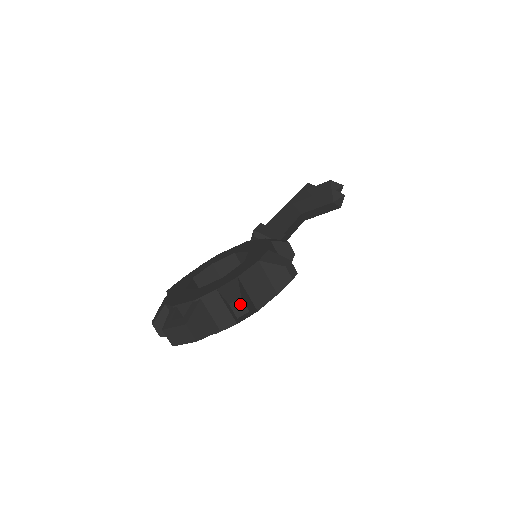
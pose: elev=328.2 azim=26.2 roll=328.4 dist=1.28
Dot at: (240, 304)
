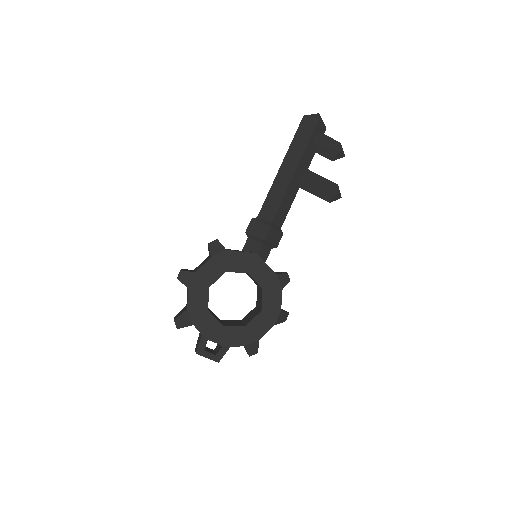
Dot at: (254, 353)
